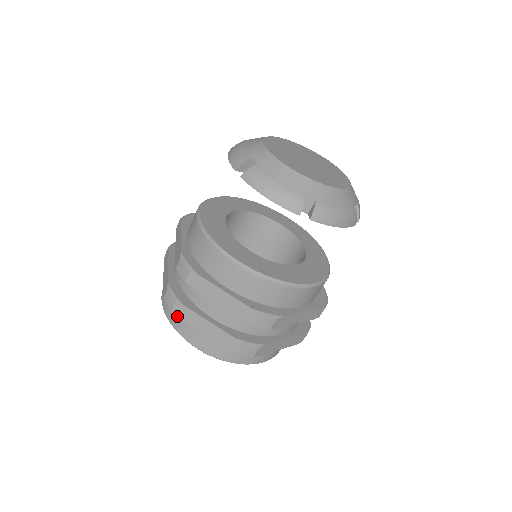
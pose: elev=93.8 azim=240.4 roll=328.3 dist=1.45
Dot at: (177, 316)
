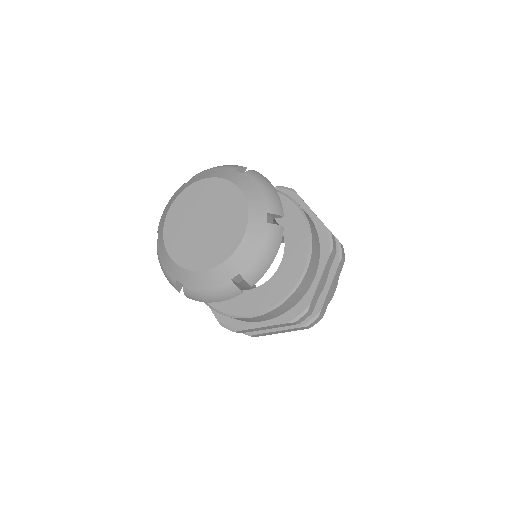
Dot at: occluded
